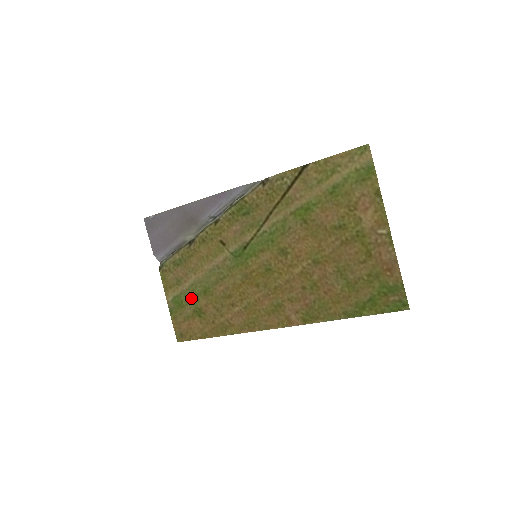
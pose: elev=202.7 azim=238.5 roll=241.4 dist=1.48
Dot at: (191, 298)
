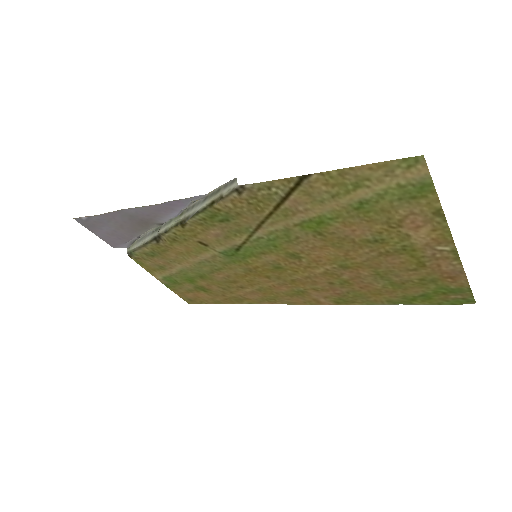
Dot at: (186, 279)
